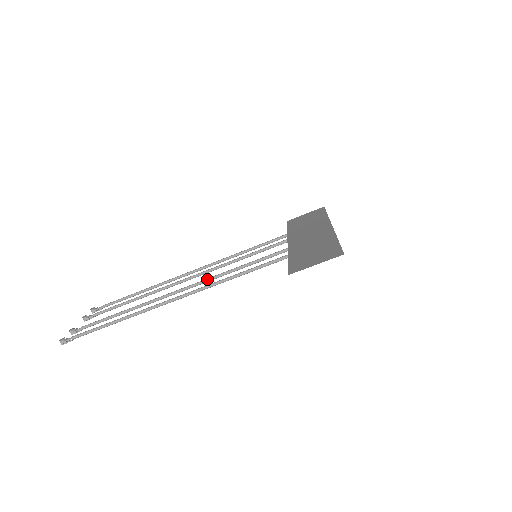
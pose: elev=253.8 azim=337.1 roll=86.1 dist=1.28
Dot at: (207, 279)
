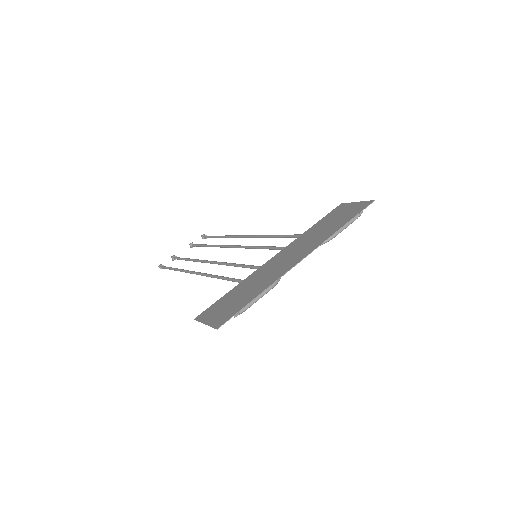
Dot at: (221, 263)
